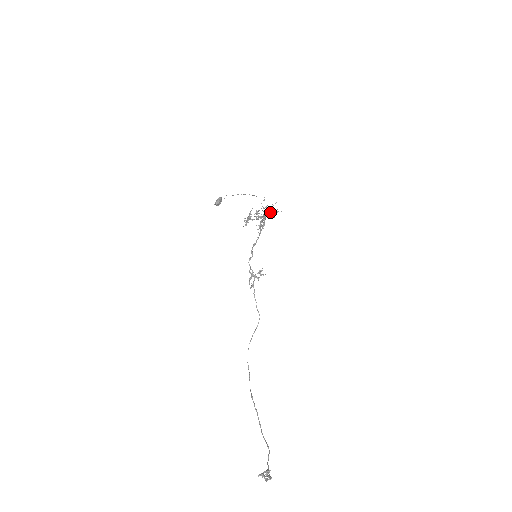
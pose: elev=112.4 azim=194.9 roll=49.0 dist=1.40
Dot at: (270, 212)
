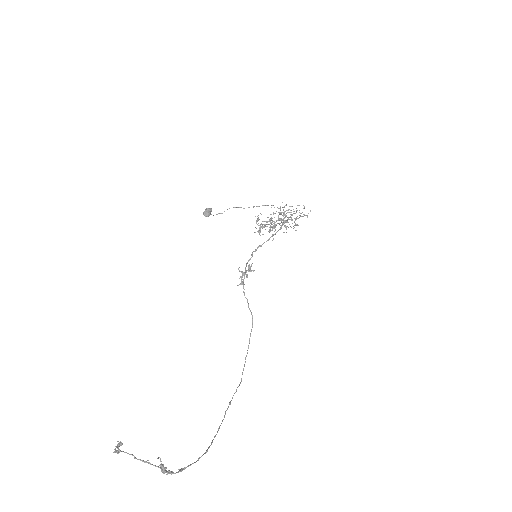
Dot at: (286, 213)
